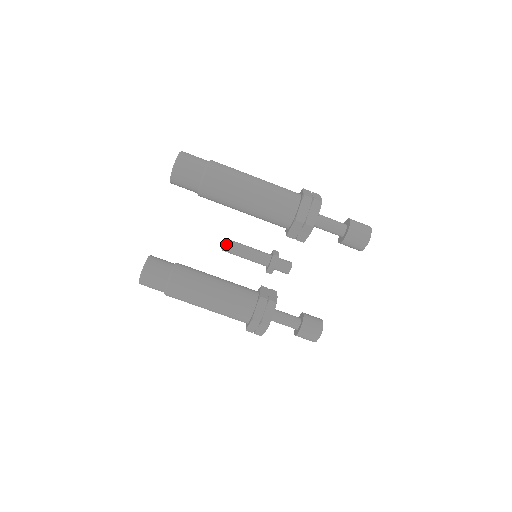
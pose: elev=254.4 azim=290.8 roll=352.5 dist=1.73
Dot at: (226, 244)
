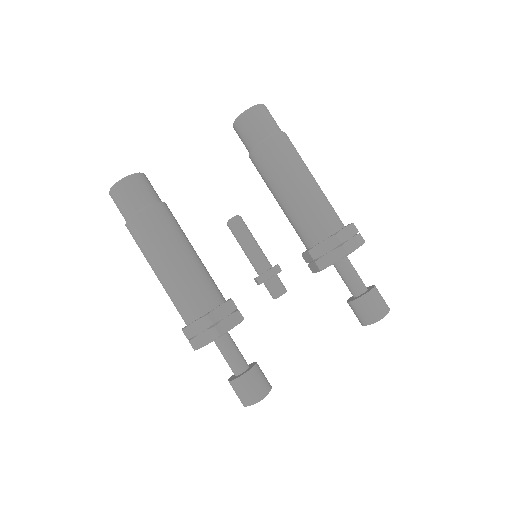
Dot at: (238, 218)
